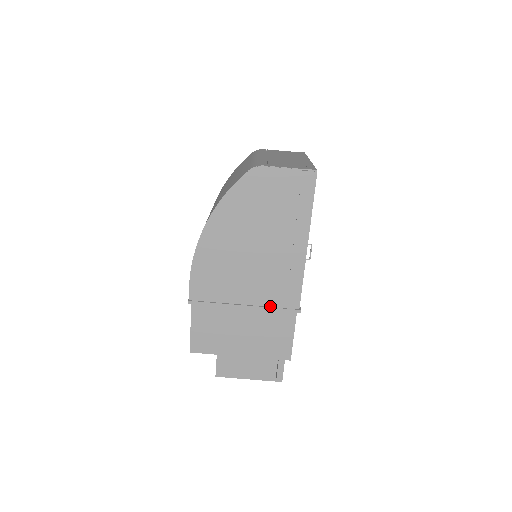
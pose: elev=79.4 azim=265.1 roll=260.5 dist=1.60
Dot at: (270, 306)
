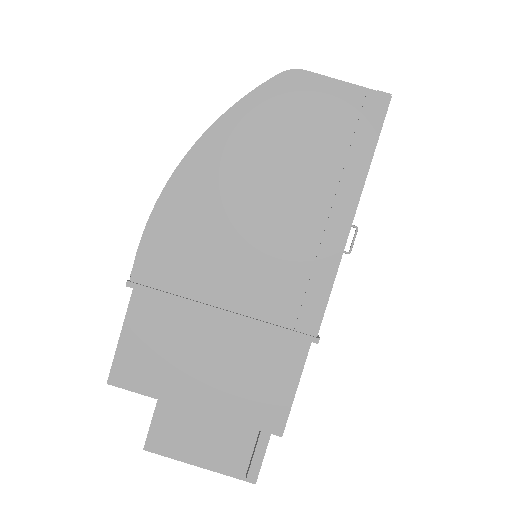
Dot at: (267, 321)
